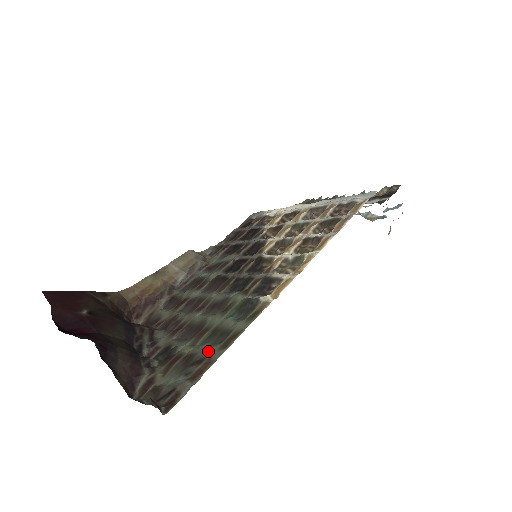
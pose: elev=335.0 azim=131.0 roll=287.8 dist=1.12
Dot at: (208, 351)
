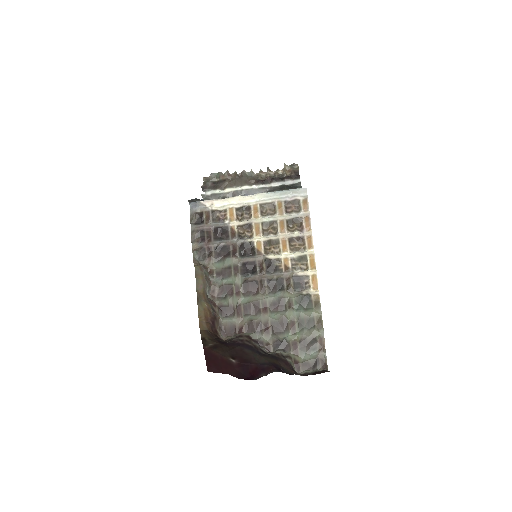
Dot at: (313, 334)
